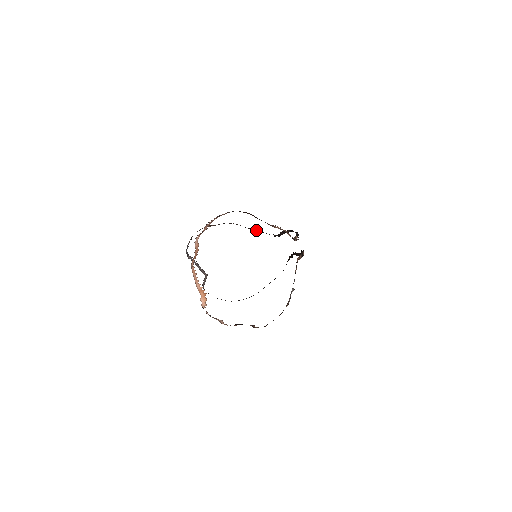
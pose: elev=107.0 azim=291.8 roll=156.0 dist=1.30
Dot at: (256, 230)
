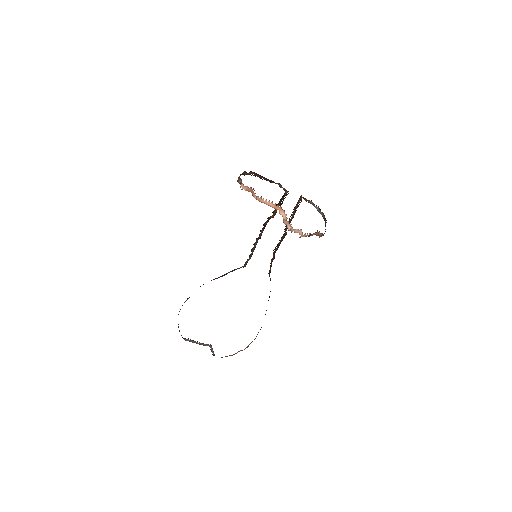
Dot at: (227, 273)
